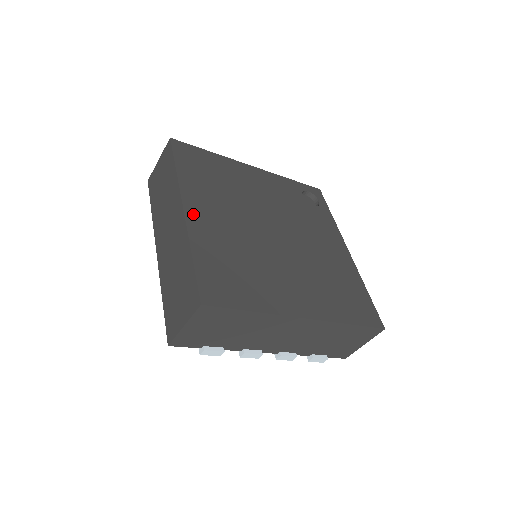
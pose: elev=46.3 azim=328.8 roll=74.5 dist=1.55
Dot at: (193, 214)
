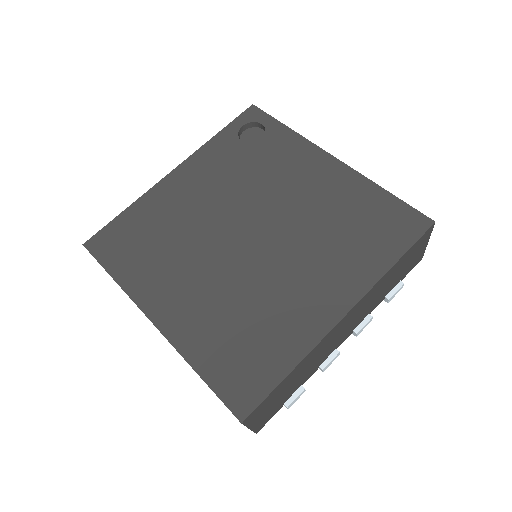
Dot at: (164, 318)
